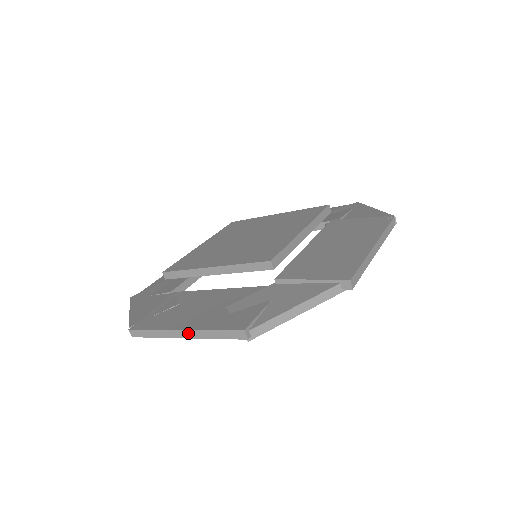
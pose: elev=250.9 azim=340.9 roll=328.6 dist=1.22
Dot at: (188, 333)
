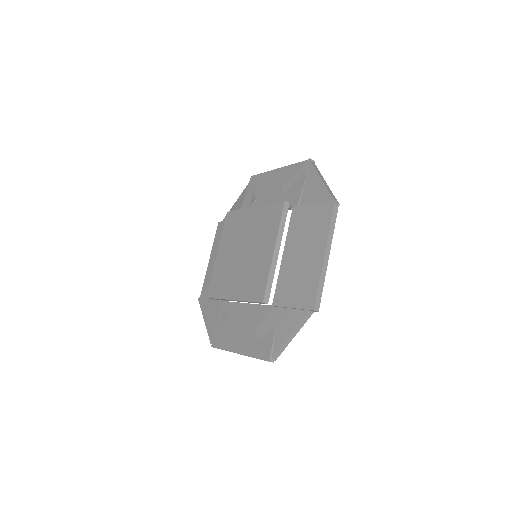
Dot at: occluded
